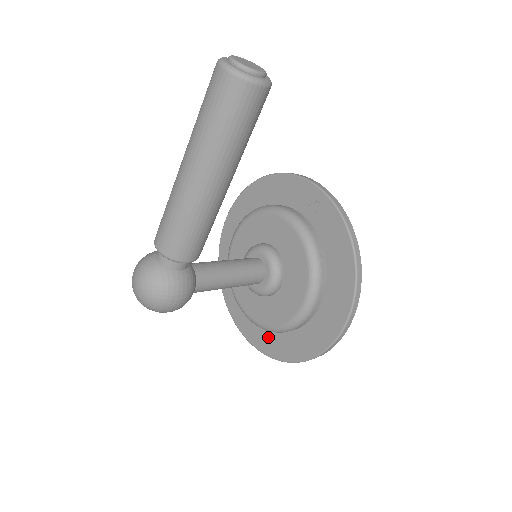
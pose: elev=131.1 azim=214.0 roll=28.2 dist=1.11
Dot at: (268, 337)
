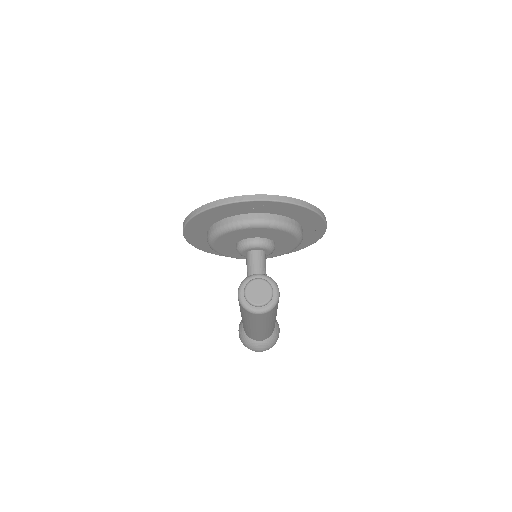
Dot at: occluded
